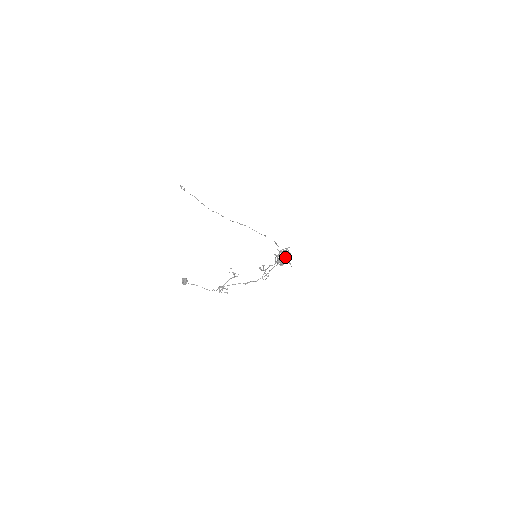
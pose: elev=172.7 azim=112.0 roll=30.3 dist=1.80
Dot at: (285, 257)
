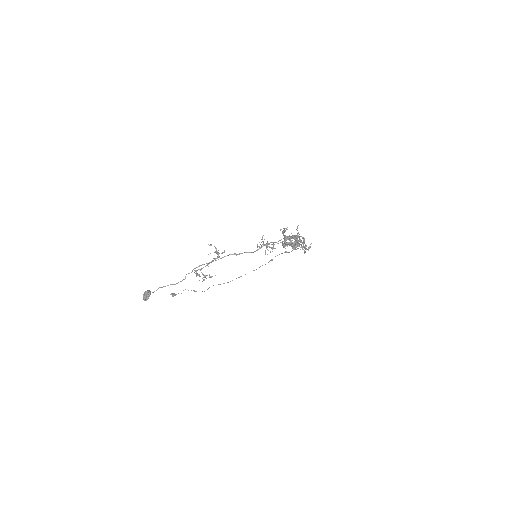
Dot at: occluded
